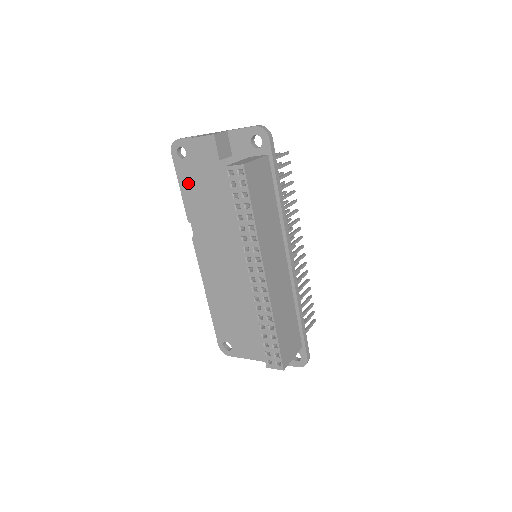
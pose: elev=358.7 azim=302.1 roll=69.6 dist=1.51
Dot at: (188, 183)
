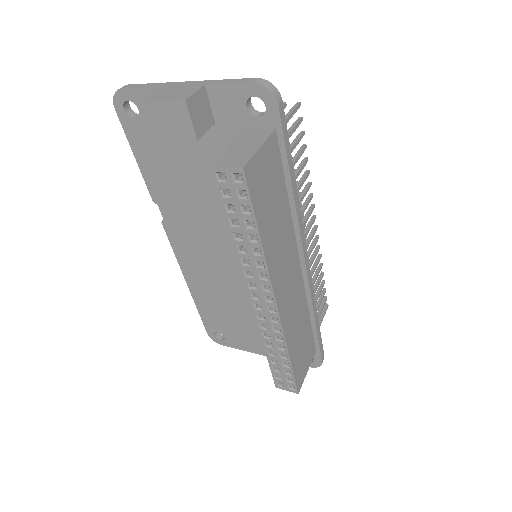
Dot at: (147, 153)
